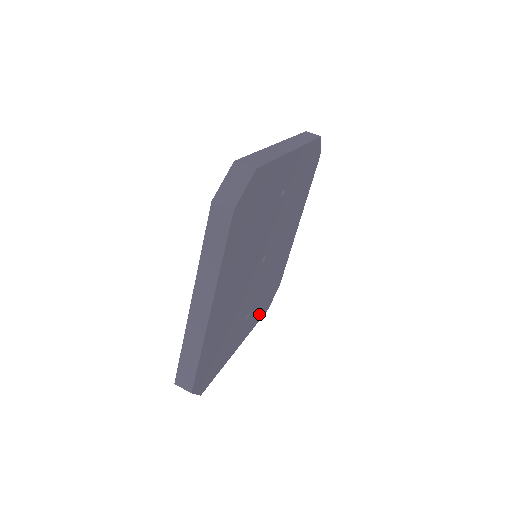
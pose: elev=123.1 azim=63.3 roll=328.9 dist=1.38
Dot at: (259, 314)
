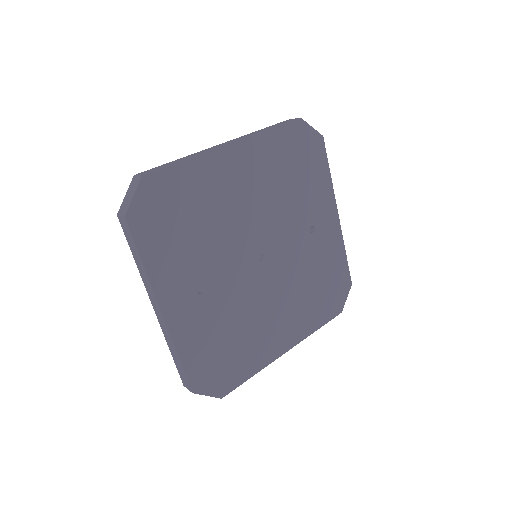
Dot at: (193, 350)
